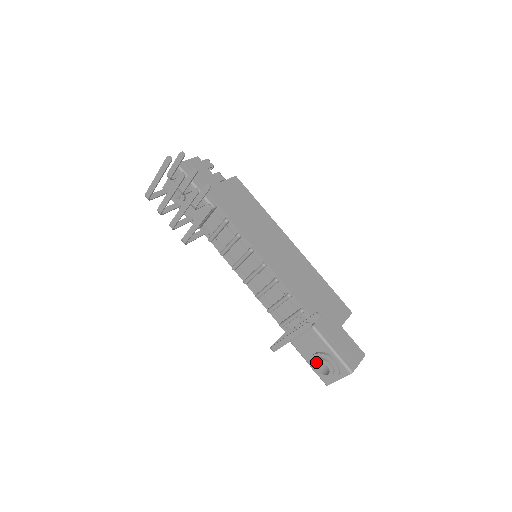
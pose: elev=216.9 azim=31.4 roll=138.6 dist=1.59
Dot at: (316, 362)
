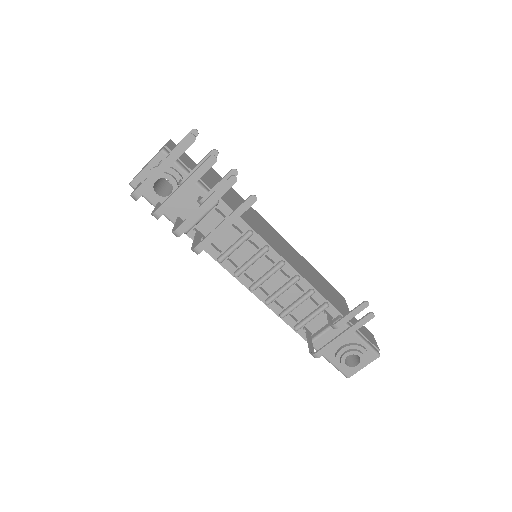
Dot at: (345, 356)
